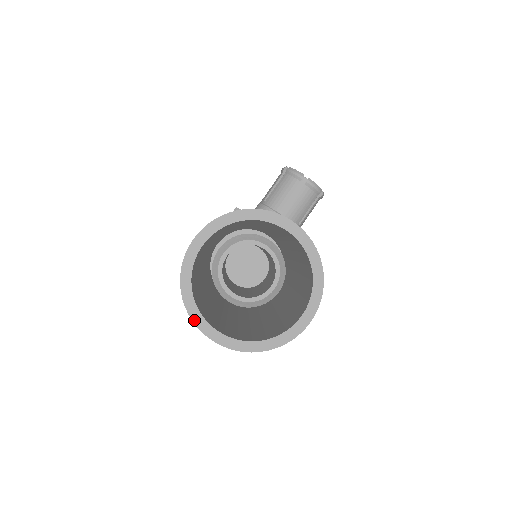
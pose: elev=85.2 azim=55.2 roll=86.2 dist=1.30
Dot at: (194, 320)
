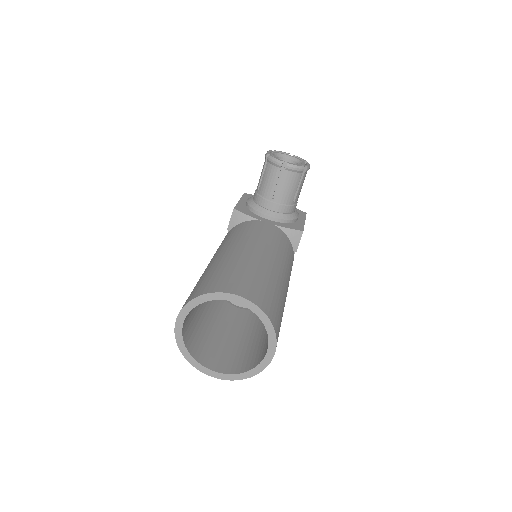
Dot at: (197, 368)
